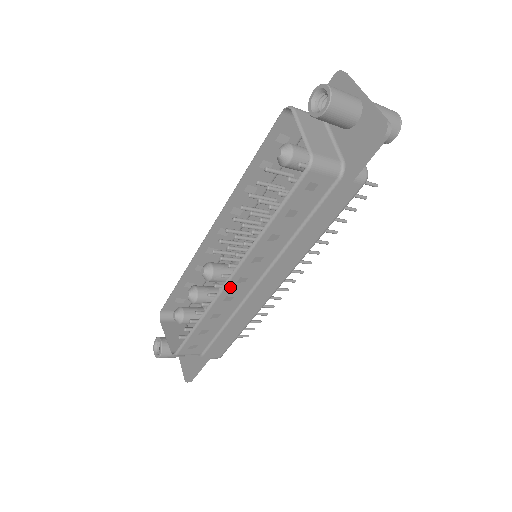
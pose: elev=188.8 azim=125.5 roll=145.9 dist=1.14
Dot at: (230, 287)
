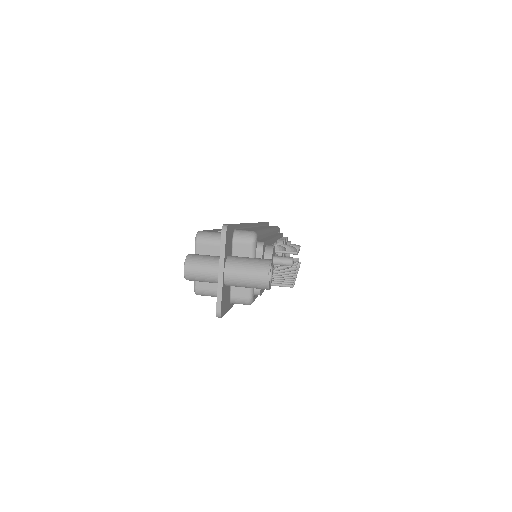
Dot at: occluded
